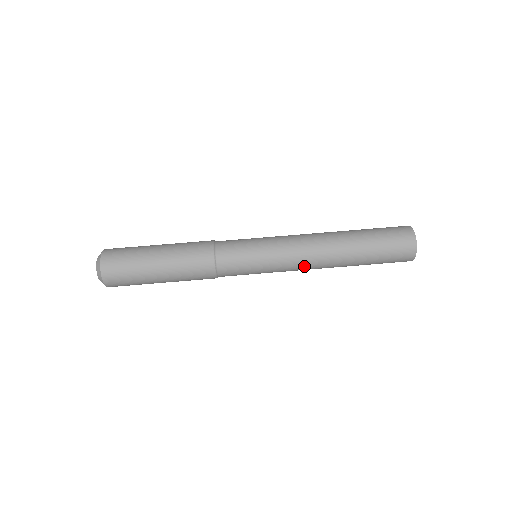
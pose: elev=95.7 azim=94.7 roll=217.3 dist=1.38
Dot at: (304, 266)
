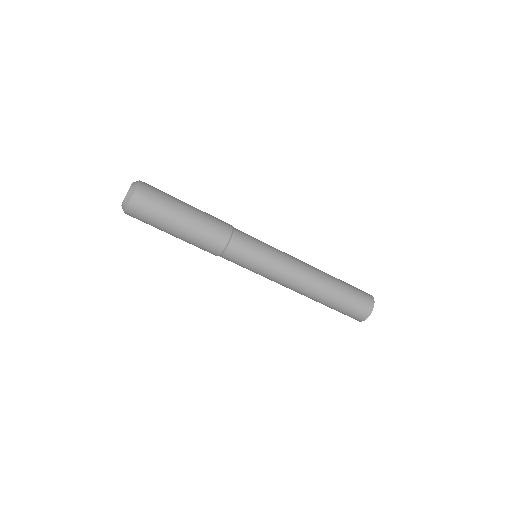
Dot at: occluded
